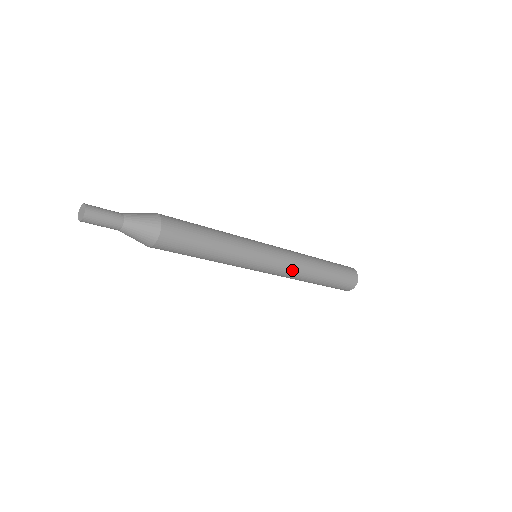
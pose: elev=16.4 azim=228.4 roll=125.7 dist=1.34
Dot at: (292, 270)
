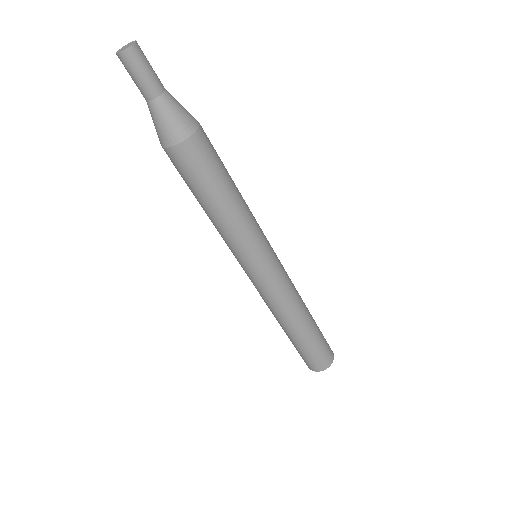
Dot at: (291, 285)
